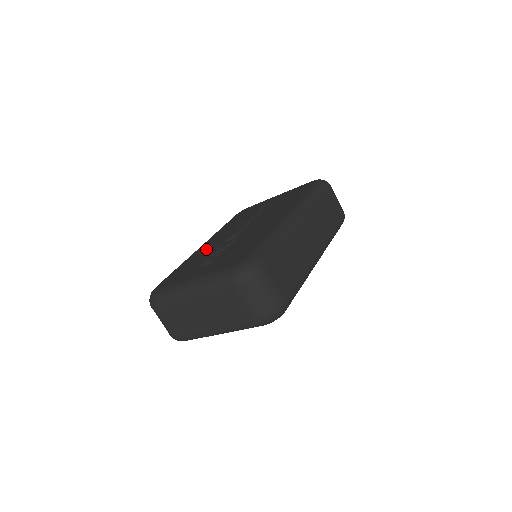
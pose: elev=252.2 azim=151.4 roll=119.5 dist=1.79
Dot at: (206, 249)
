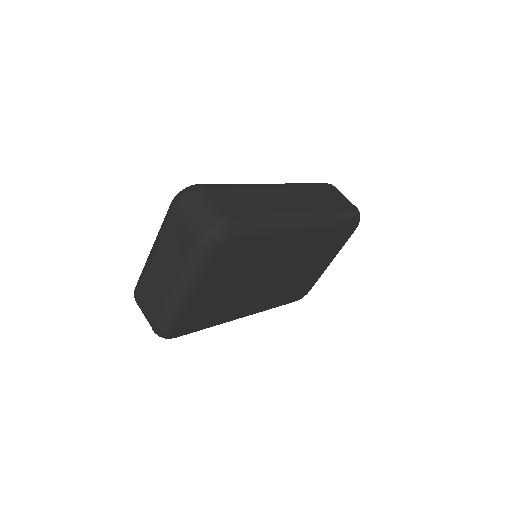
Dot at: occluded
